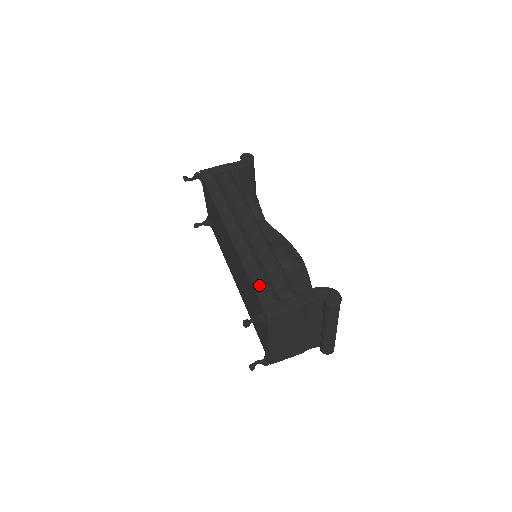
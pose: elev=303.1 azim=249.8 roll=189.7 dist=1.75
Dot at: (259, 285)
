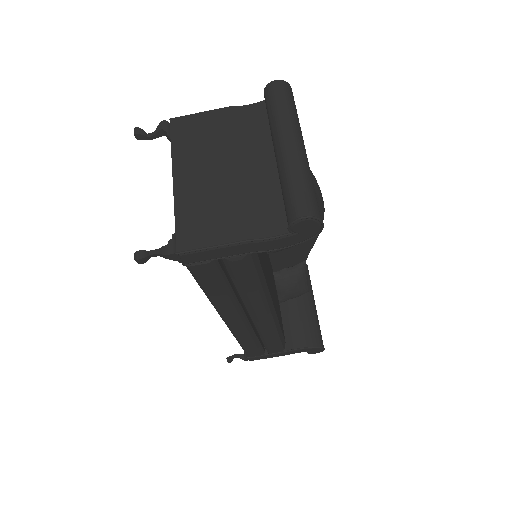
Dot at: (250, 351)
